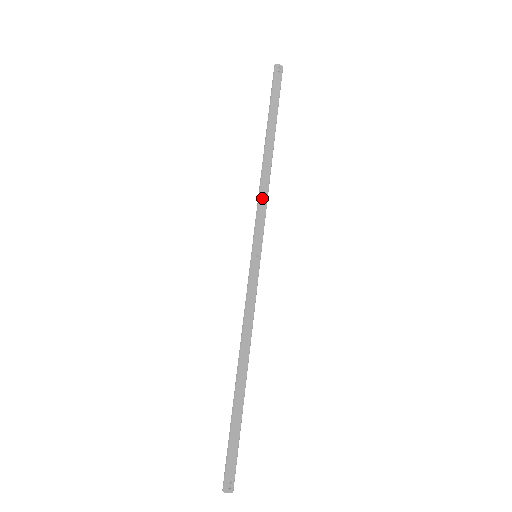
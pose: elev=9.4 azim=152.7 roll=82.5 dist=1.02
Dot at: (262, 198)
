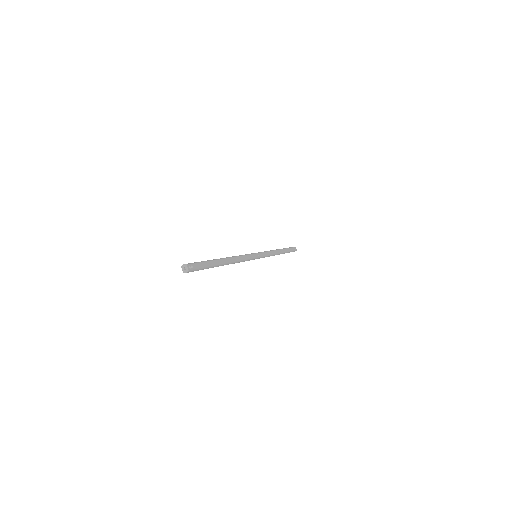
Dot at: (270, 251)
